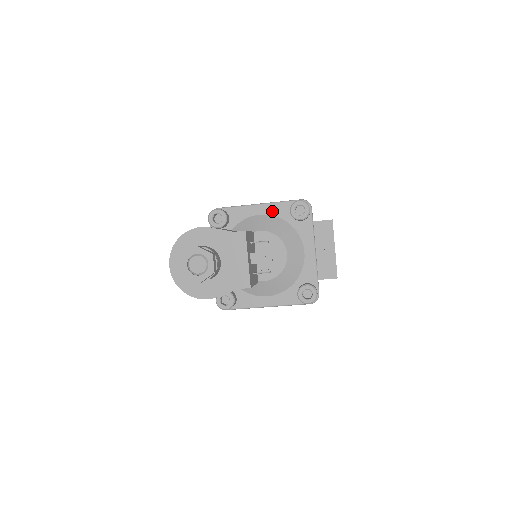
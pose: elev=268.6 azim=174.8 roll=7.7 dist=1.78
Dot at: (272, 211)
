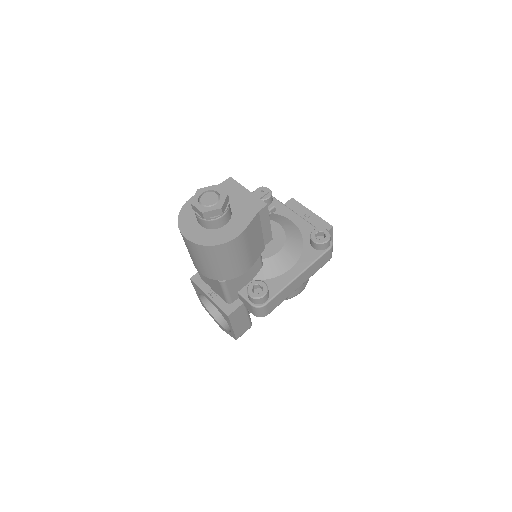
Dot at: occluded
